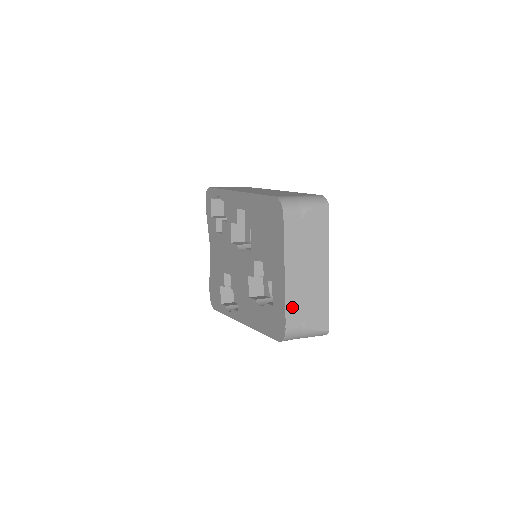
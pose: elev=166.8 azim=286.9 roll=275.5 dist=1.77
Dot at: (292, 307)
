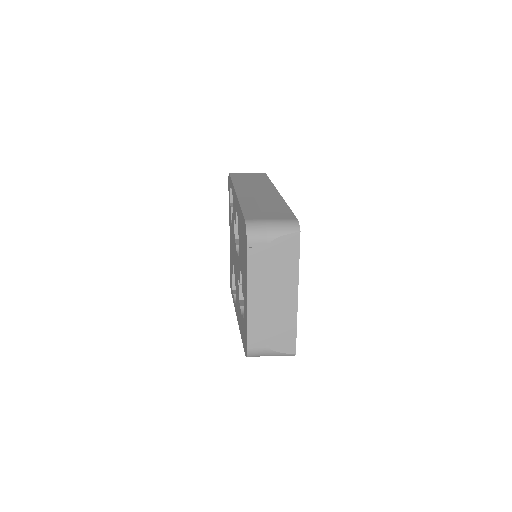
Dot at: (255, 330)
